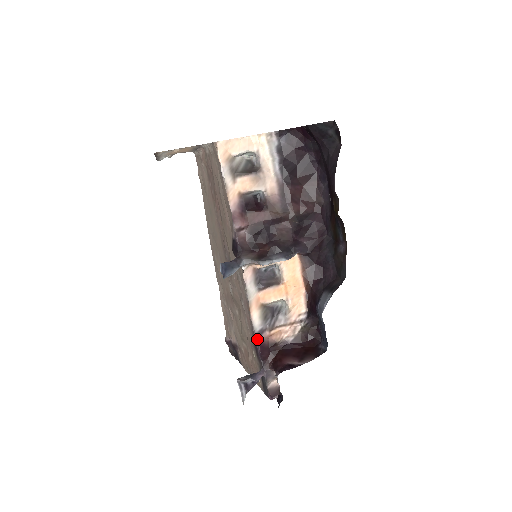
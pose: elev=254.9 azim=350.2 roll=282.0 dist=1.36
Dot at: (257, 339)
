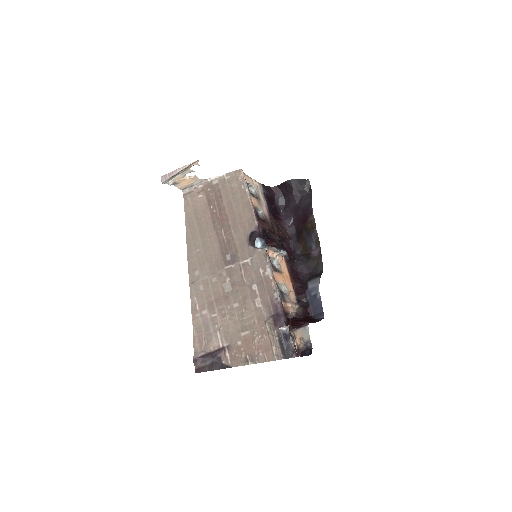
Dot at: (280, 304)
